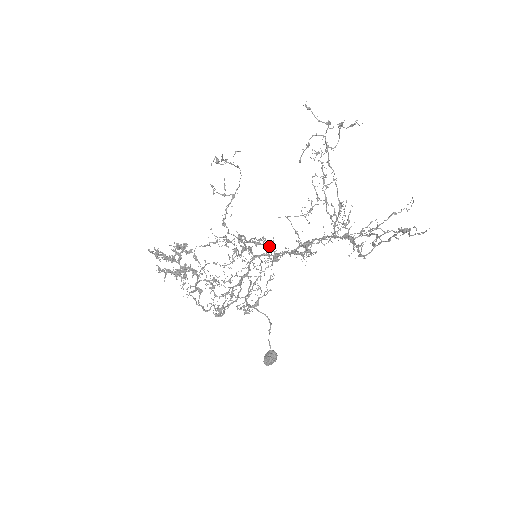
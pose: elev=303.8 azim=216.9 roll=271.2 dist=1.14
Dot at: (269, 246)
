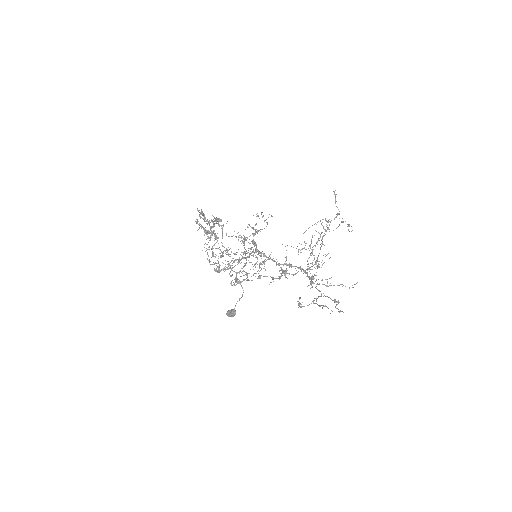
Dot at: (264, 261)
